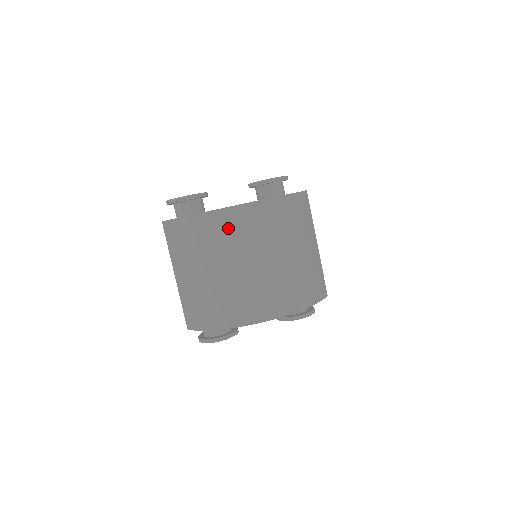
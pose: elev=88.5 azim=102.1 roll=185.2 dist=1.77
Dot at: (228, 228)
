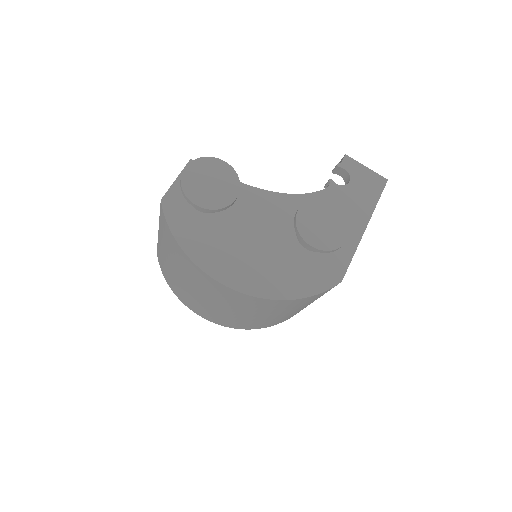
Dot at: (211, 287)
